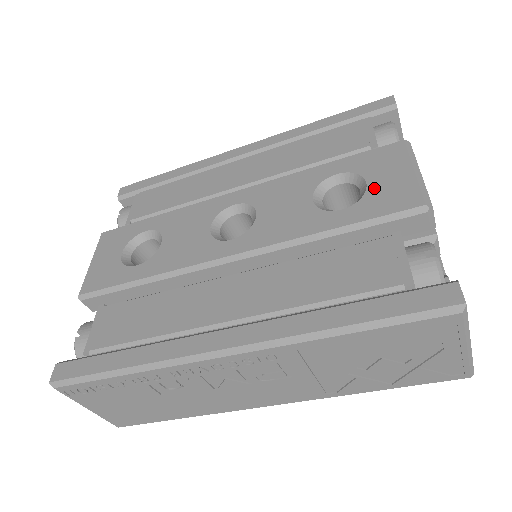
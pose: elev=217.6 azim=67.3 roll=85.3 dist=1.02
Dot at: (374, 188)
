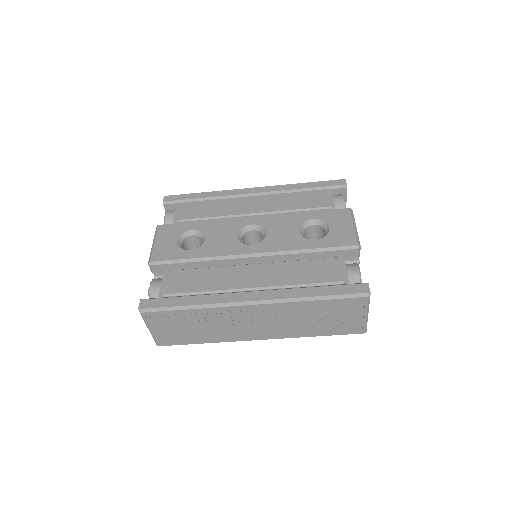
Dot at: (333, 231)
